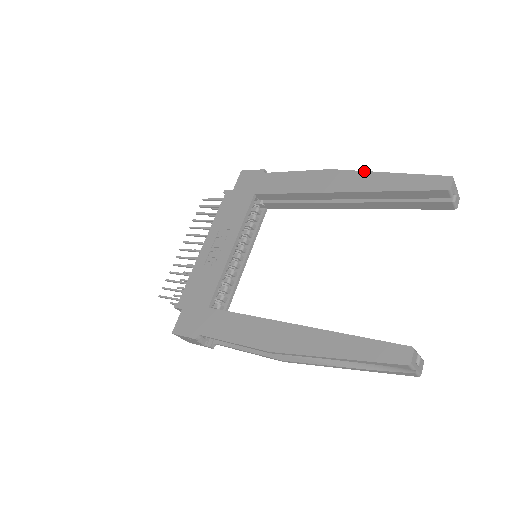
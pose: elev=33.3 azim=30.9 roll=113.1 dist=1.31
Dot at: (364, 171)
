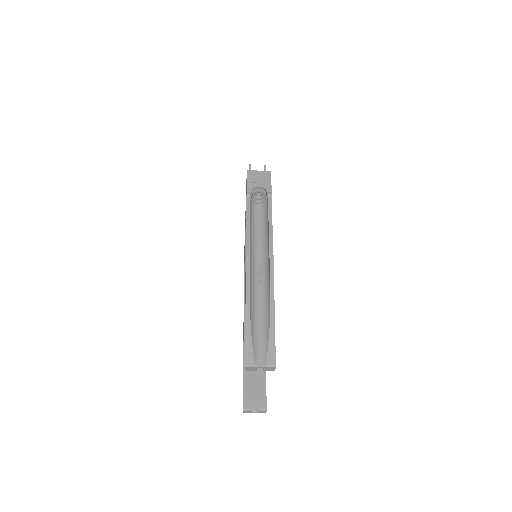
Dot at: occluded
